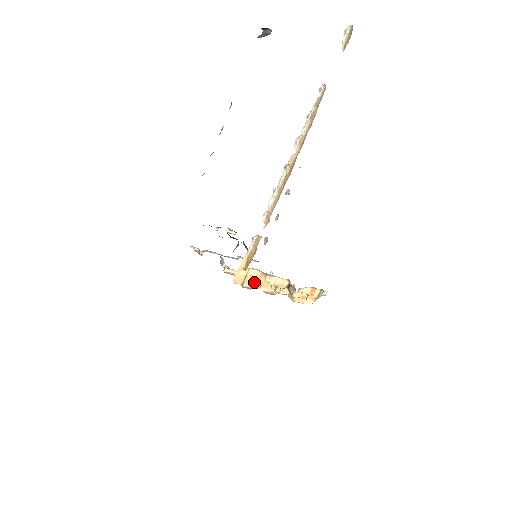
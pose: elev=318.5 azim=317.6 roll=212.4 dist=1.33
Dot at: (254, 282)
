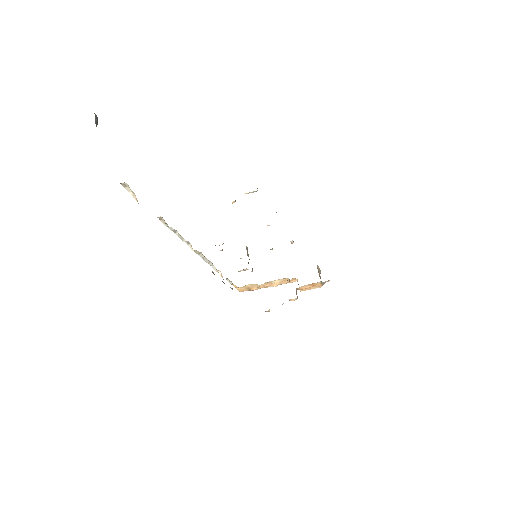
Dot at: (258, 288)
